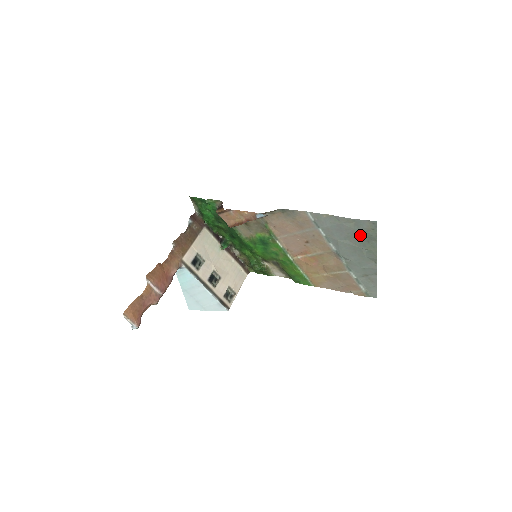
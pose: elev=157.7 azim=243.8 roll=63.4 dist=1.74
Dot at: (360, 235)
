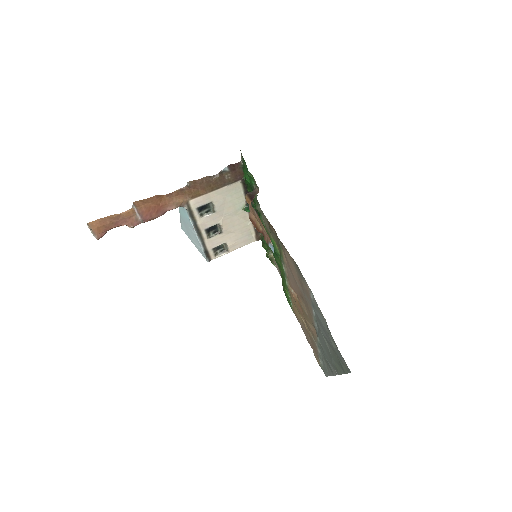
Dot at: (336, 355)
